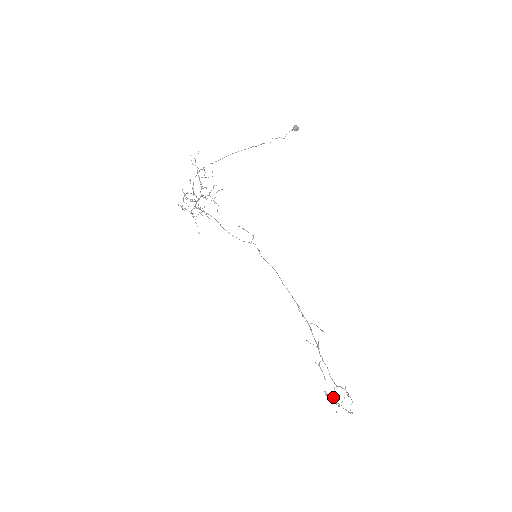
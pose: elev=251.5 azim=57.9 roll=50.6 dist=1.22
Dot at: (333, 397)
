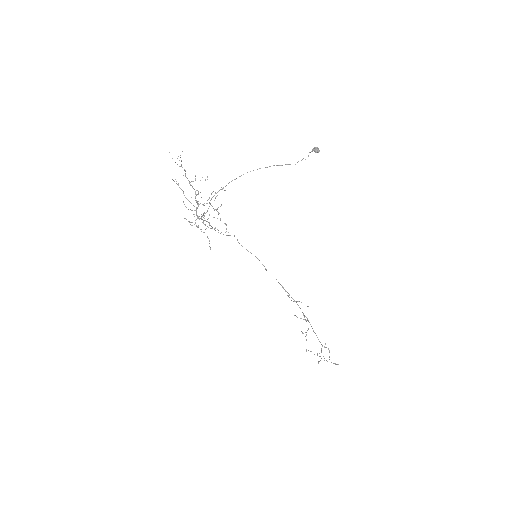
Dot at: occluded
